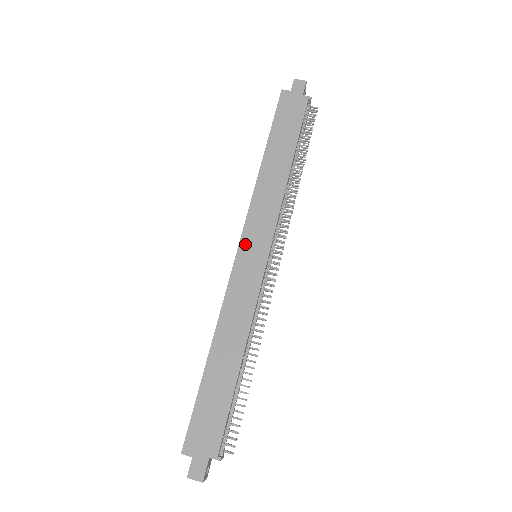
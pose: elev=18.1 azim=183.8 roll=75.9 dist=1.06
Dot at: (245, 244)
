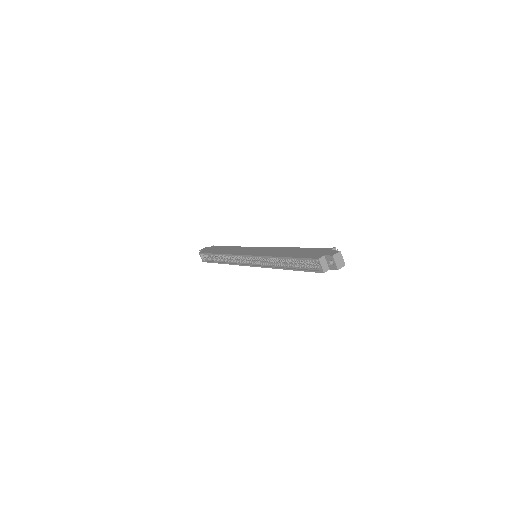
Dot at: (246, 253)
